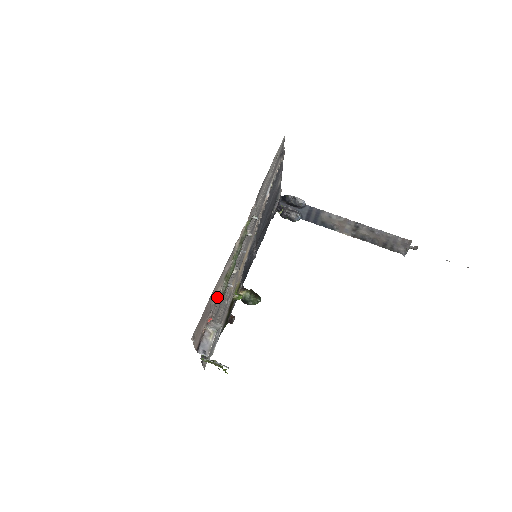
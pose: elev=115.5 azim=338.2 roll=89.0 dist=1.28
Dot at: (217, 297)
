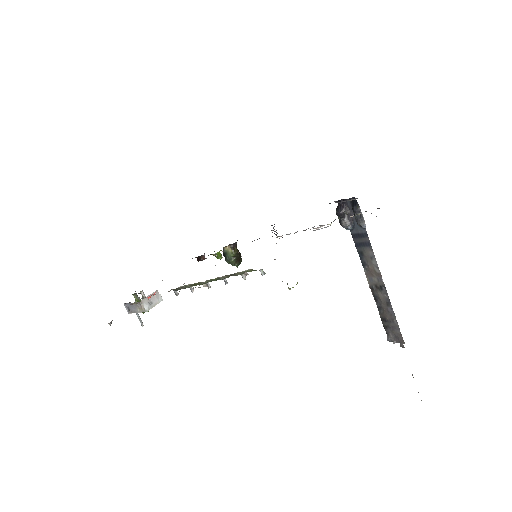
Dot at: occluded
